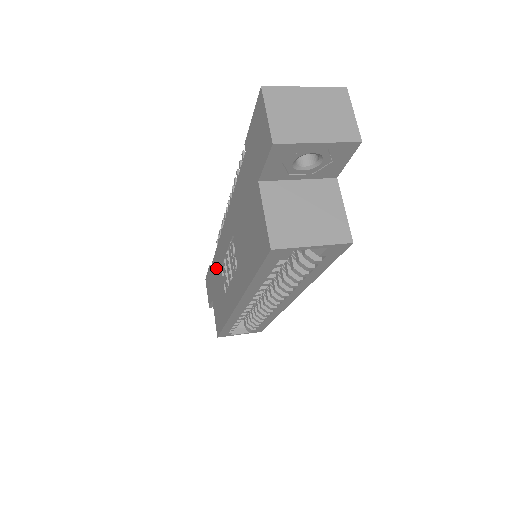
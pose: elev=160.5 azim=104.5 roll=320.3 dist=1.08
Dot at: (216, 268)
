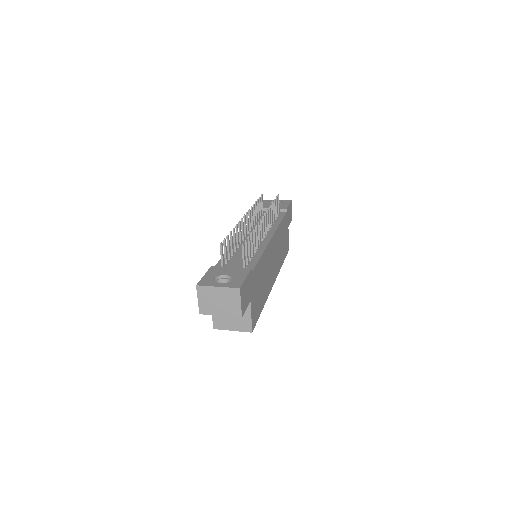
Dot at: occluded
